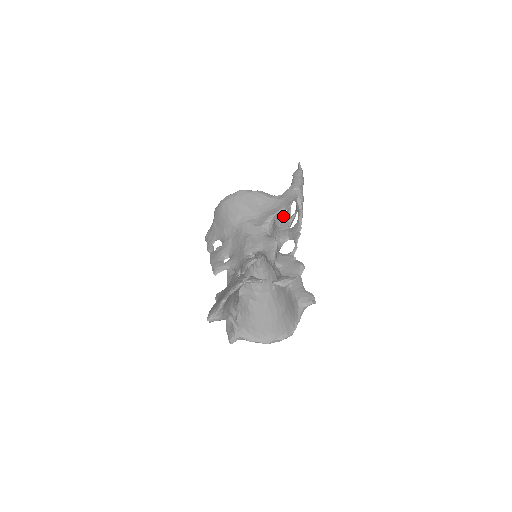
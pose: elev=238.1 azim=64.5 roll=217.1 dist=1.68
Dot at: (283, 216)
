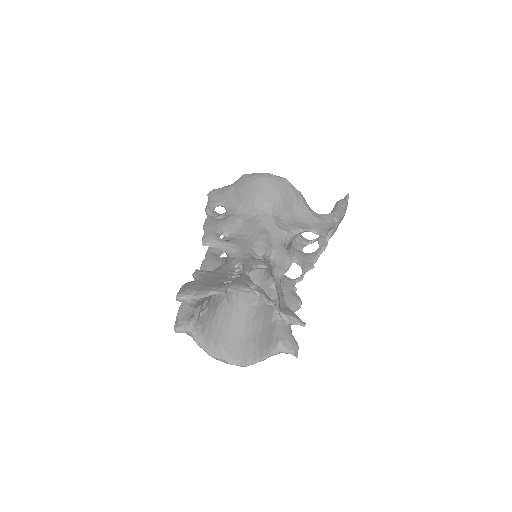
Dot at: occluded
